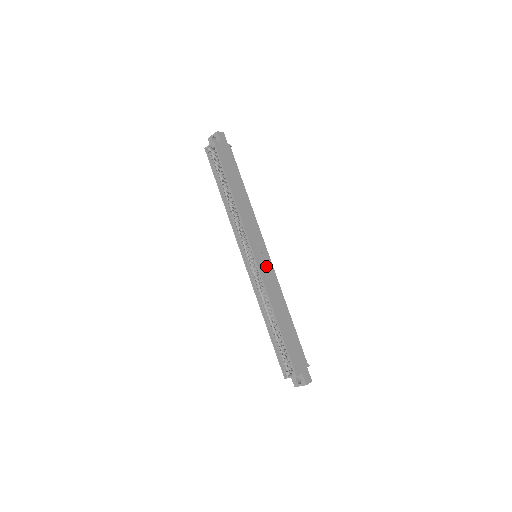
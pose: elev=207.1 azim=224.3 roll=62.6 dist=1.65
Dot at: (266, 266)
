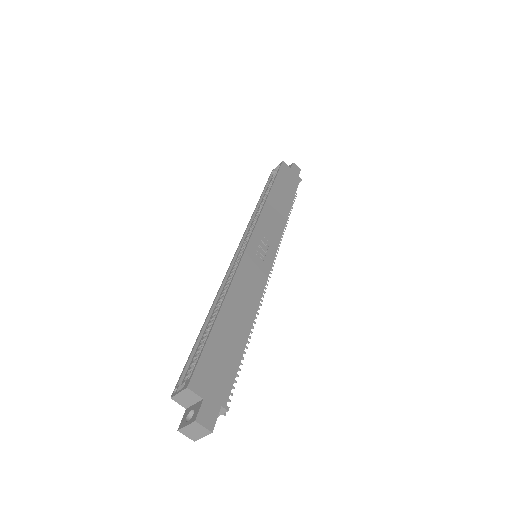
Dot at: (259, 262)
